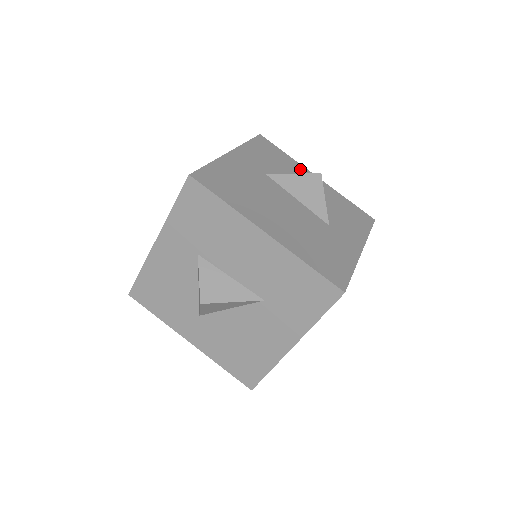
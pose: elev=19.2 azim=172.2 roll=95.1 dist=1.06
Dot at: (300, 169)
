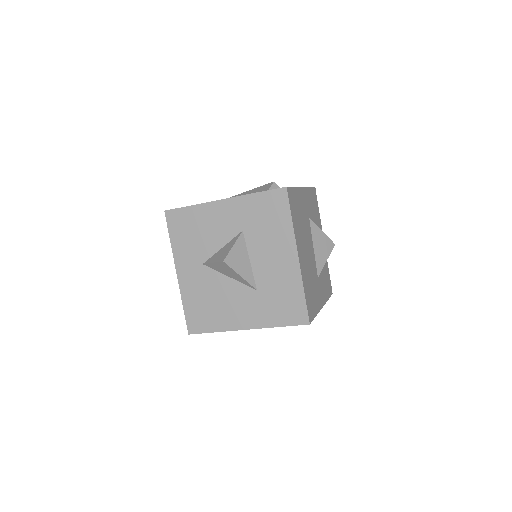
Dot at: occluded
